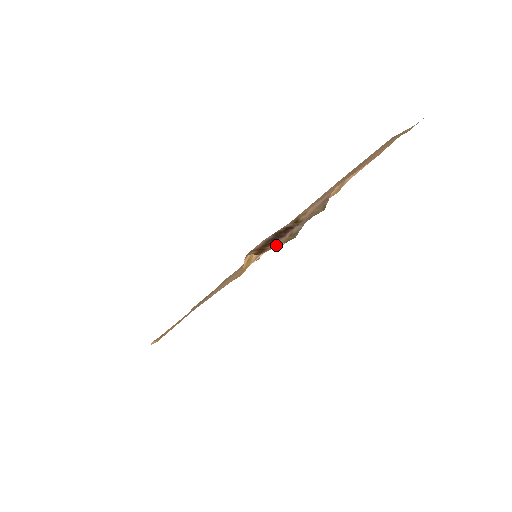
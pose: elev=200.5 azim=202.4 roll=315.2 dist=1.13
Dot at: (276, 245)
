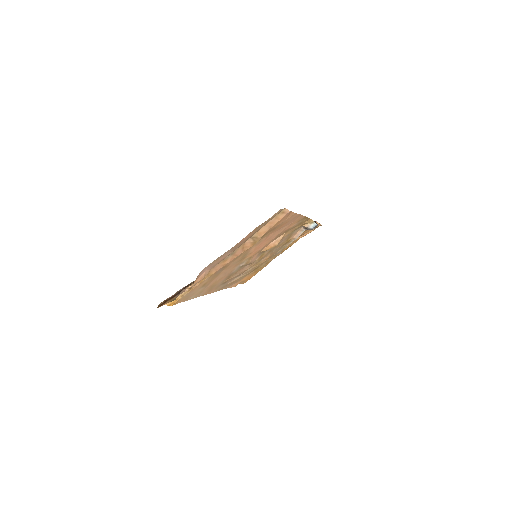
Dot at: (167, 302)
